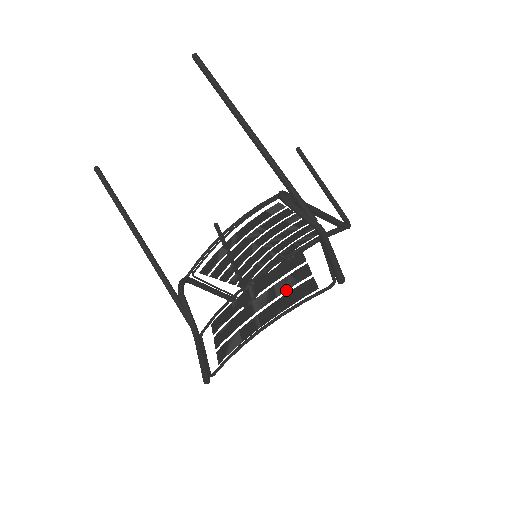
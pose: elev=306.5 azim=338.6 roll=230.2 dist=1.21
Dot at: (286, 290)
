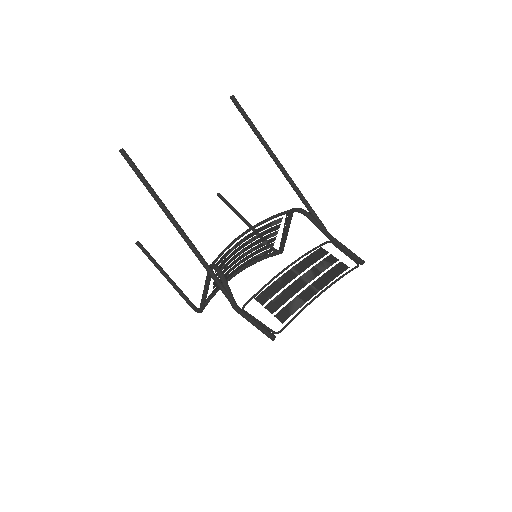
Dot at: (327, 268)
